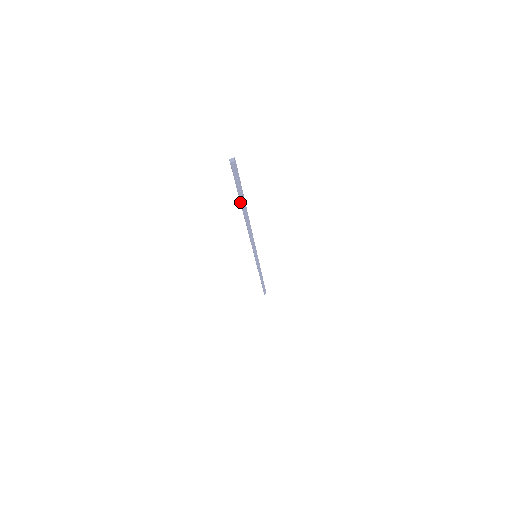
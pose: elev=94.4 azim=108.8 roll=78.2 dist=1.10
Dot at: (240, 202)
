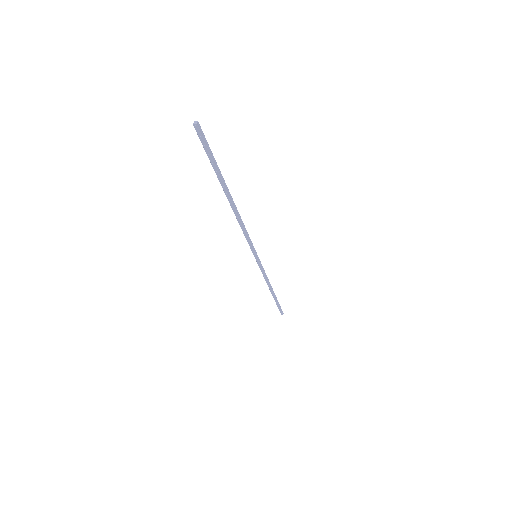
Dot at: (218, 177)
